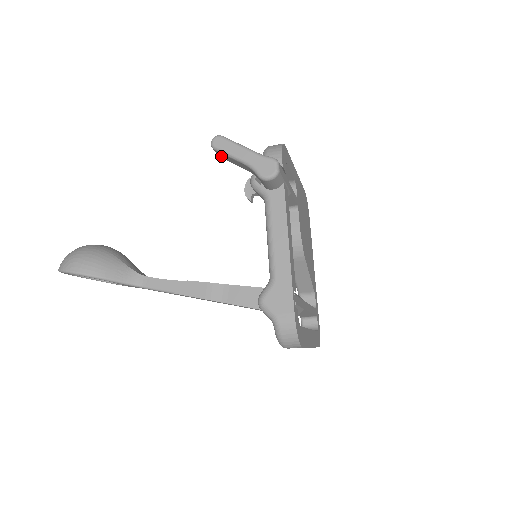
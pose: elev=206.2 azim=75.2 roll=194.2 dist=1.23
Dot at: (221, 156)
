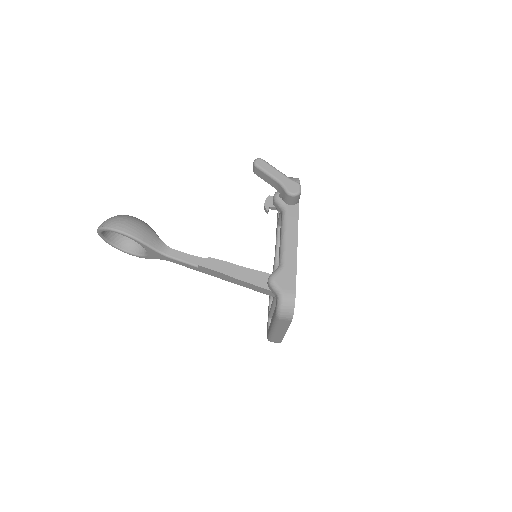
Dot at: (257, 173)
